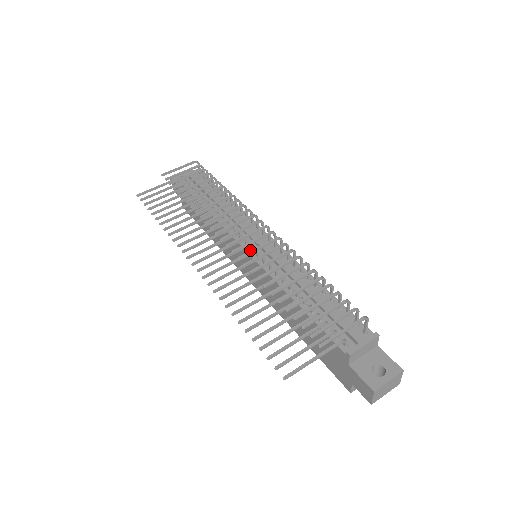
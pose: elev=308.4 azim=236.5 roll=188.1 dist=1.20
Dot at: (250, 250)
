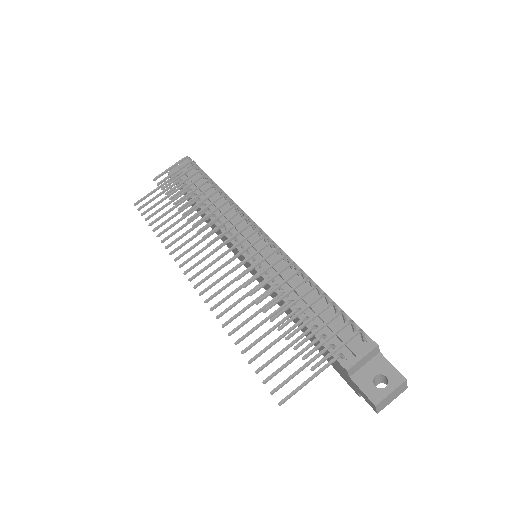
Dot at: (247, 254)
